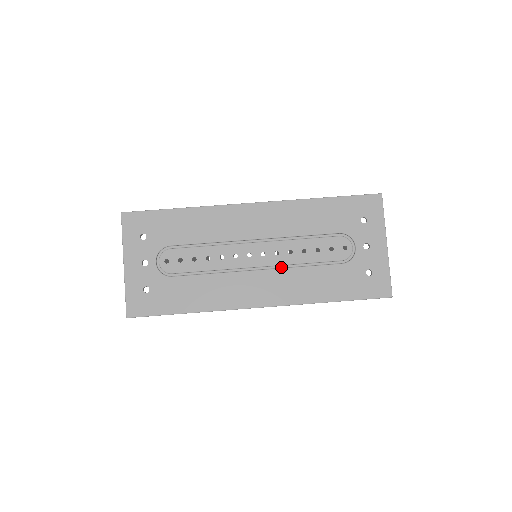
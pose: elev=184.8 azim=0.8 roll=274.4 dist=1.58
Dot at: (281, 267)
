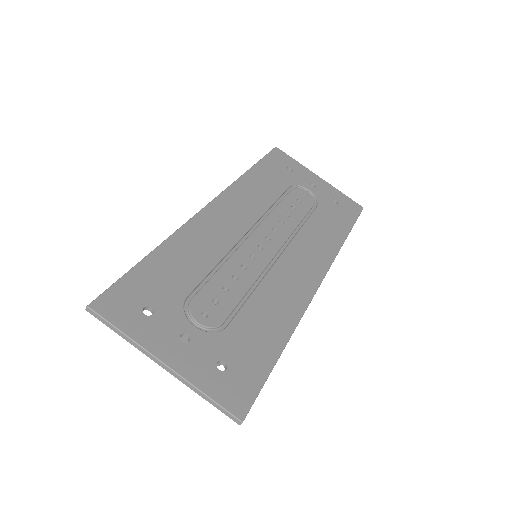
Dot at: (290, 240)
